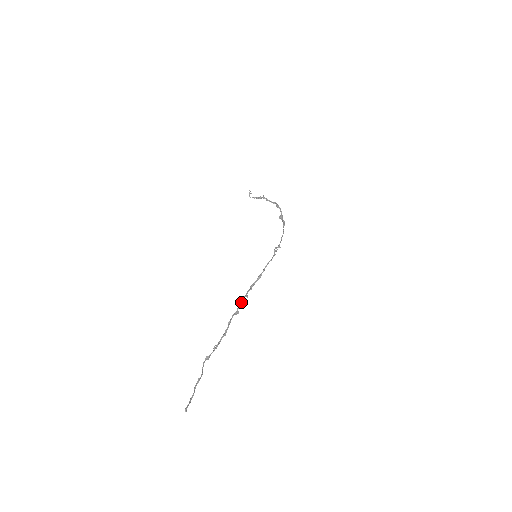
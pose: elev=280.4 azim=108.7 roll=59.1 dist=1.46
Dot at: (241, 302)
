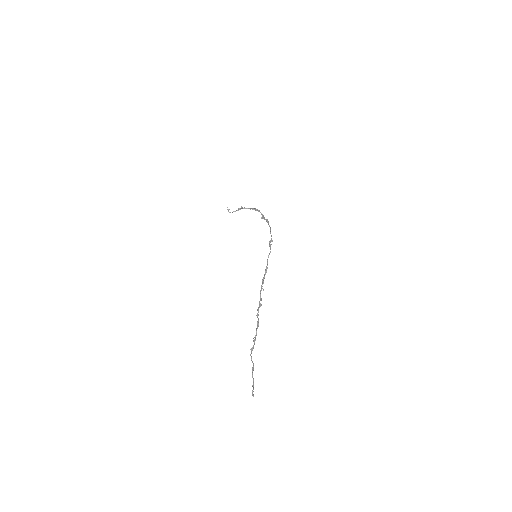
Dot at: (260, 296)
